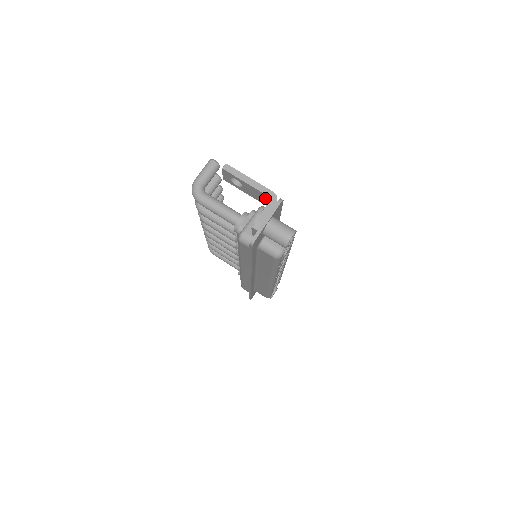
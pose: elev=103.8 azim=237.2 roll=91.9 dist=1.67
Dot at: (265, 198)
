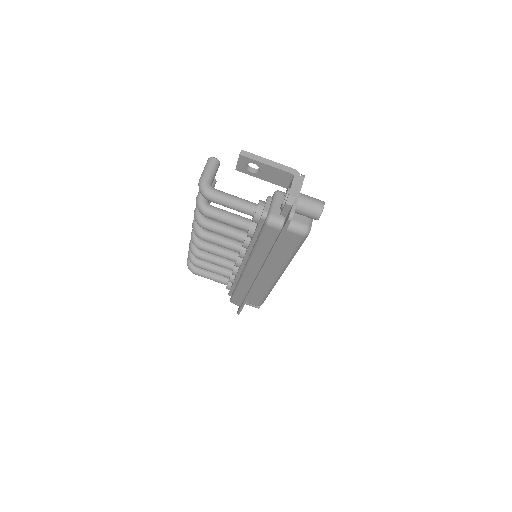
Dot at: (286, 177)
